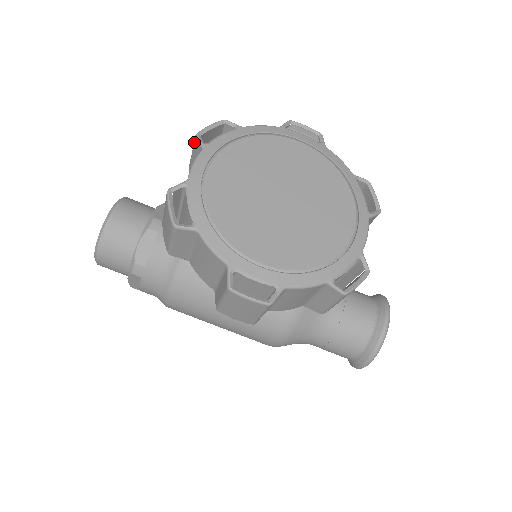
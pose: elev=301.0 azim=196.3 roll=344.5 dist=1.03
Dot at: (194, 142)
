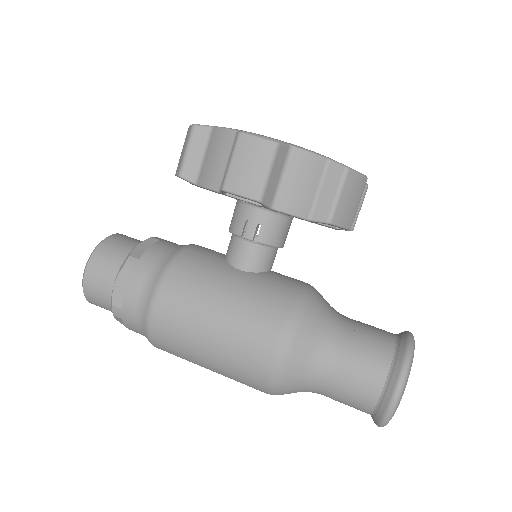
Dot at: occluded
